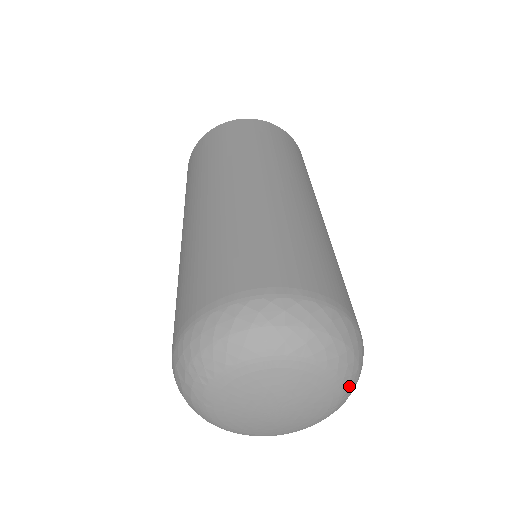
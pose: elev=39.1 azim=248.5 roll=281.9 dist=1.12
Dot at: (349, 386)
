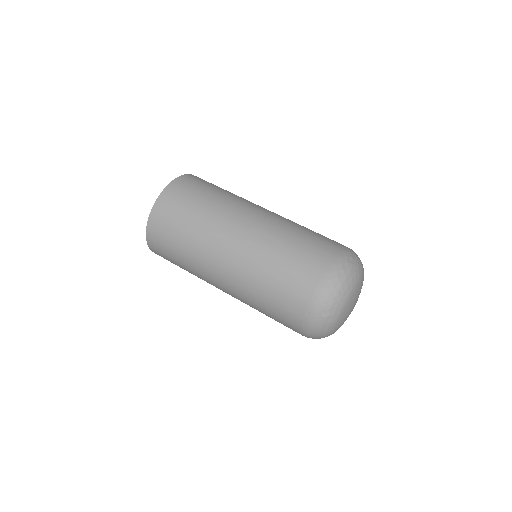
Dot at: occluded
